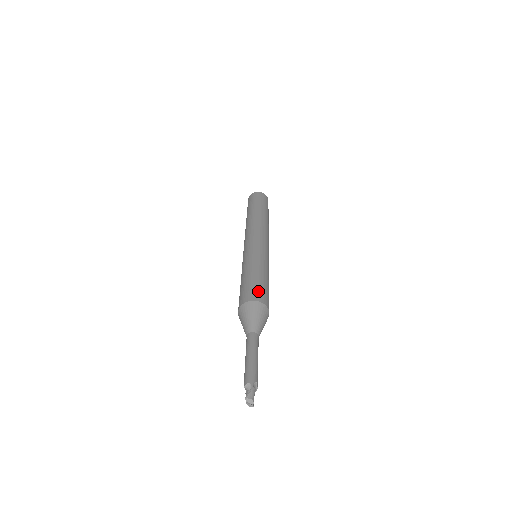
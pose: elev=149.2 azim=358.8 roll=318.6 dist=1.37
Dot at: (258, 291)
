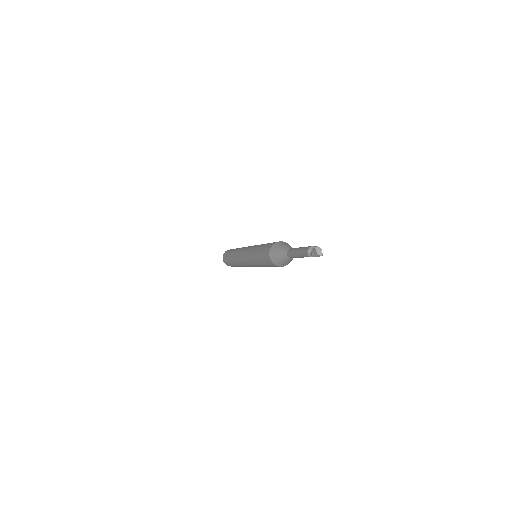
Dot at: occluded
